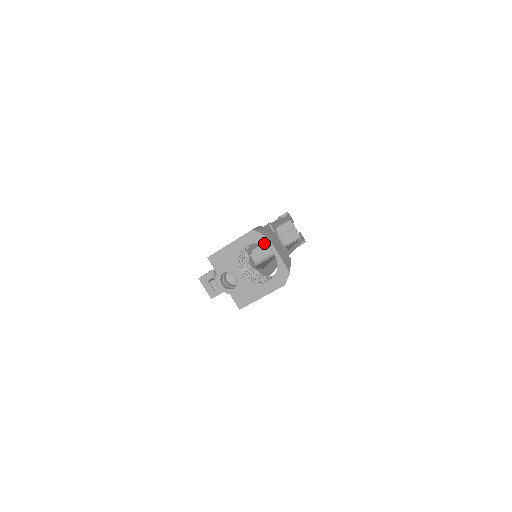
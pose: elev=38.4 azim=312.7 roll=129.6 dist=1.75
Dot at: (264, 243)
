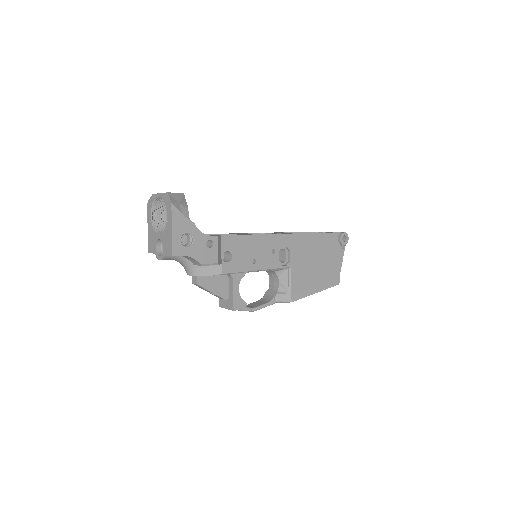
Dot at: (153, 200)
